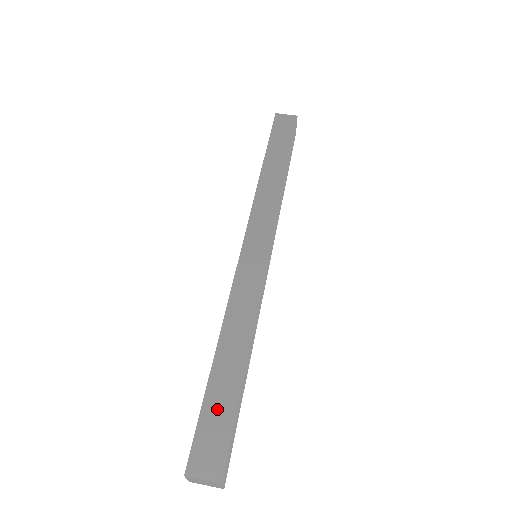
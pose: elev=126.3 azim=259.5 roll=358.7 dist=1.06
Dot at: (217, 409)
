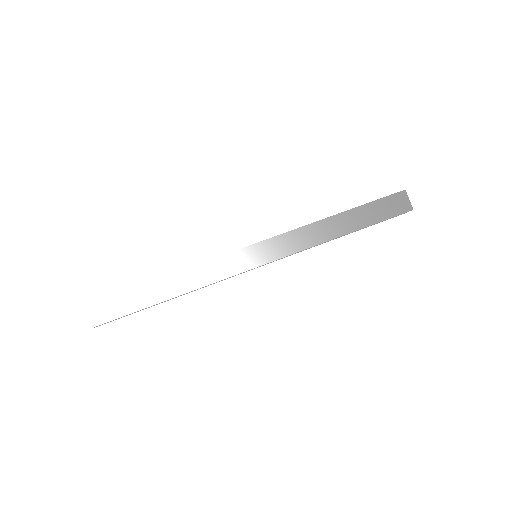
Dot at: (129, 300)
